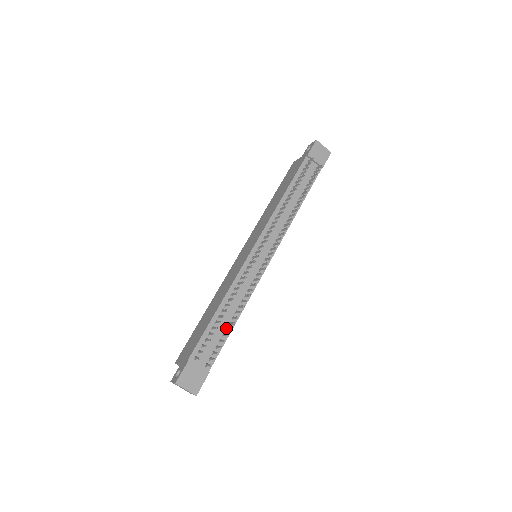
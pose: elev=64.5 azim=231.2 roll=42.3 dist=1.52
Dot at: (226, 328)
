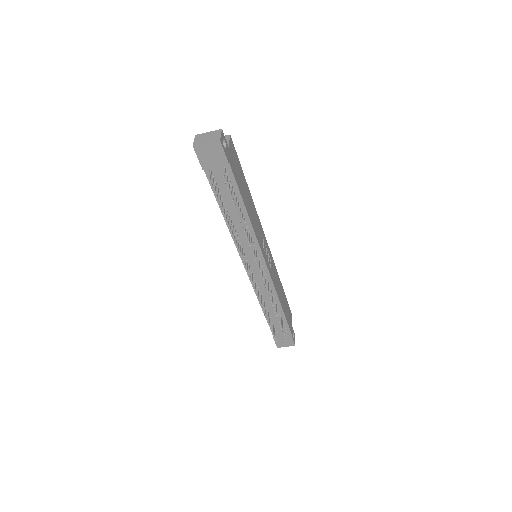
Dot at: occluded
